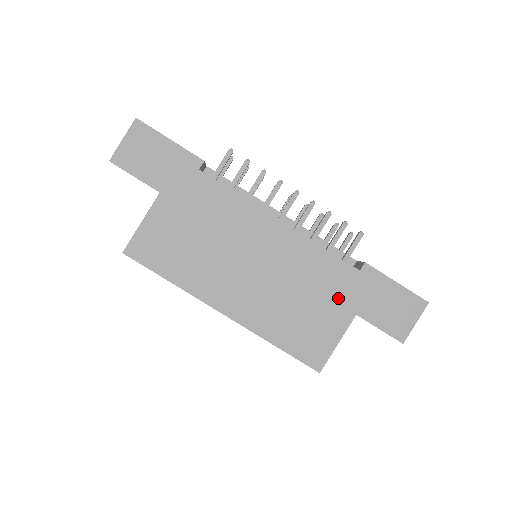
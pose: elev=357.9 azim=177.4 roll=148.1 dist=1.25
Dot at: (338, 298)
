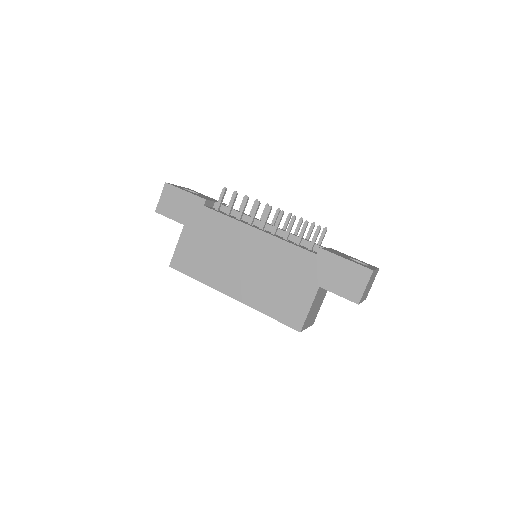
Dot at: (304, 276)
